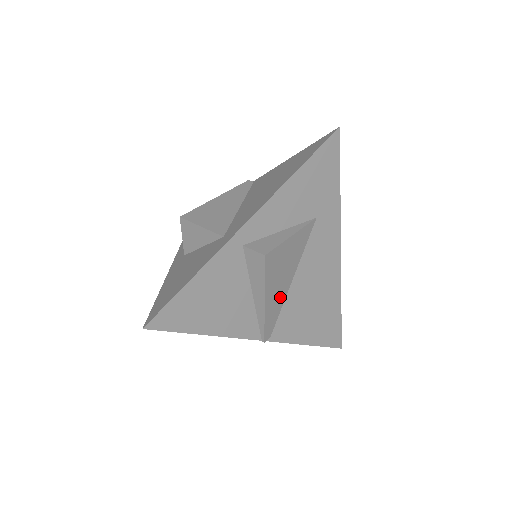
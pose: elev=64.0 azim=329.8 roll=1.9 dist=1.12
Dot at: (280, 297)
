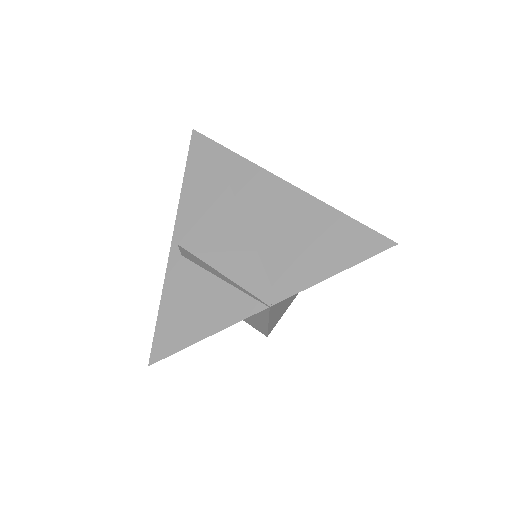
Dot at: (248, 260)
